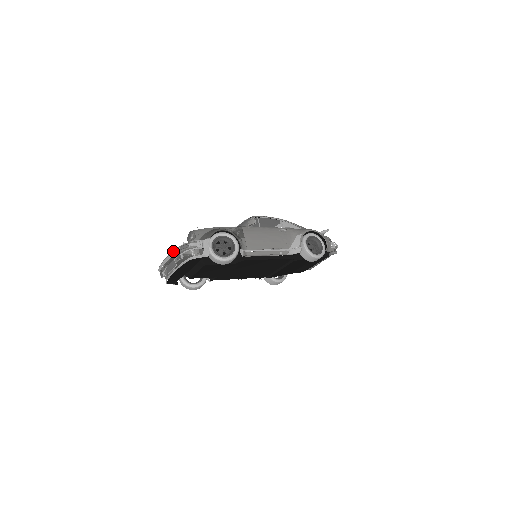
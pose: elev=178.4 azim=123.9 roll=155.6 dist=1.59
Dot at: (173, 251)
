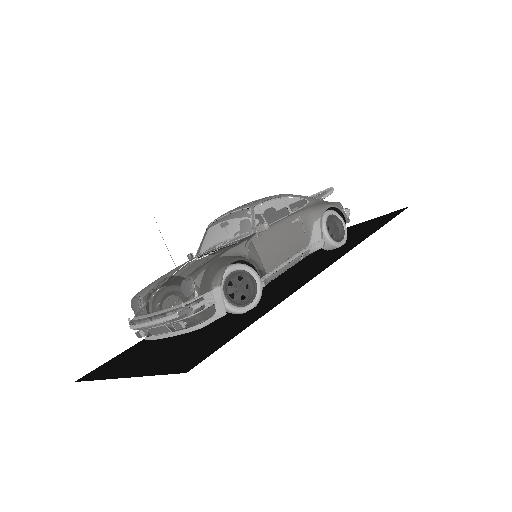
Dot at: (164, 316)
